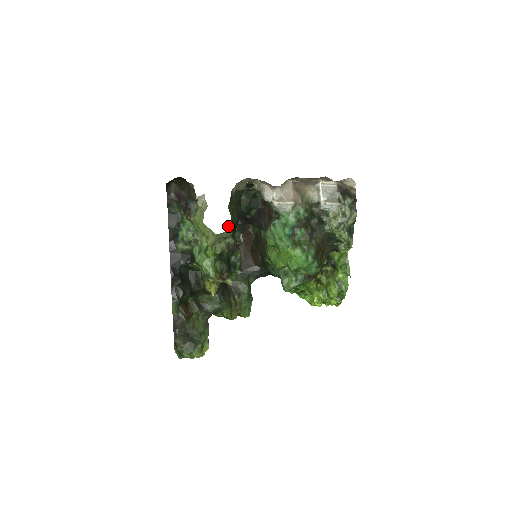
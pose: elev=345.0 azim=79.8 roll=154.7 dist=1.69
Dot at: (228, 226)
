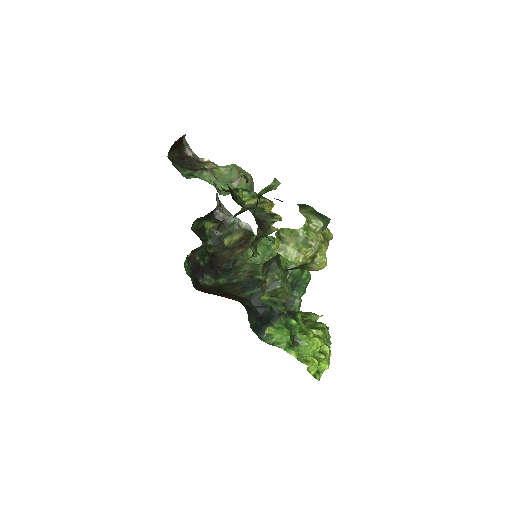
Dot at: (184, 266)
